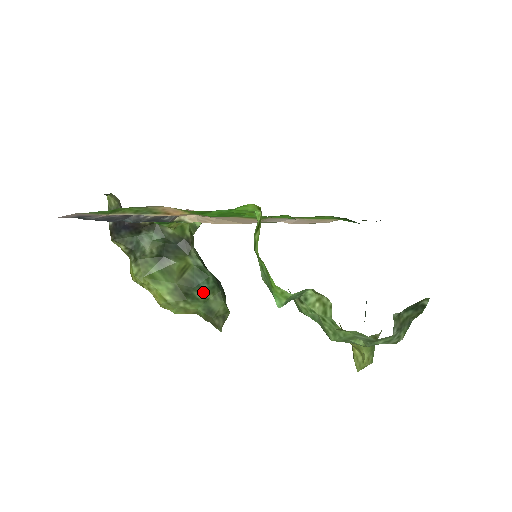
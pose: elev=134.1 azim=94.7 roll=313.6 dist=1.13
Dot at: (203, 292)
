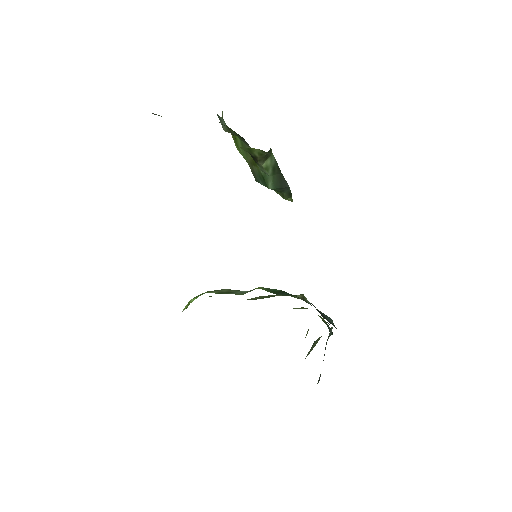
Dot at: occluded
